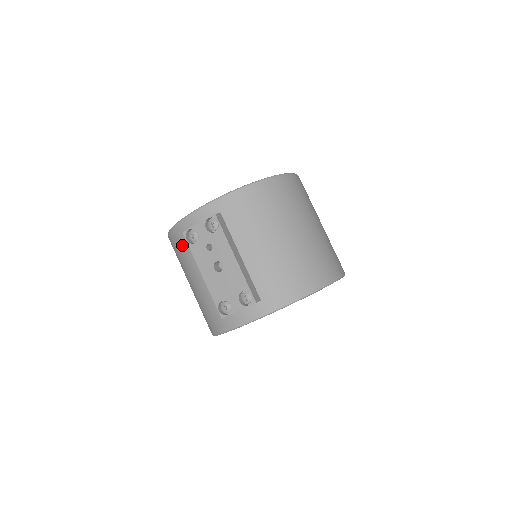
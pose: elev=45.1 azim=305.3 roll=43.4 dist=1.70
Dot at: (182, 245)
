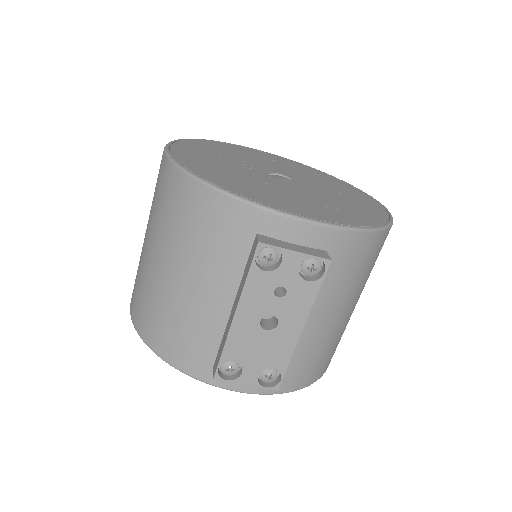
Dot at: (220, 232)
